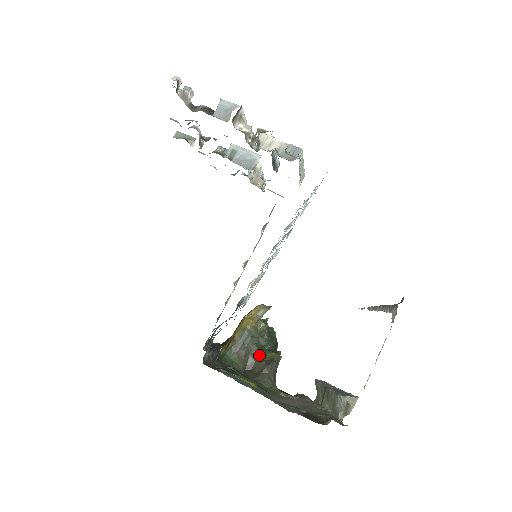
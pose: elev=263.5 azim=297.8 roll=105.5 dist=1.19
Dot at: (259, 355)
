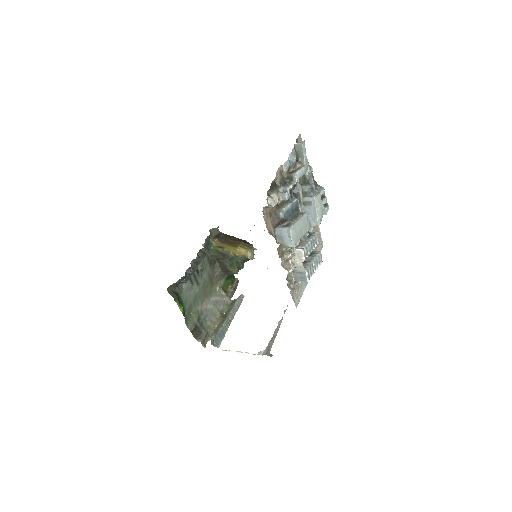
Dot at: (228, 264)
